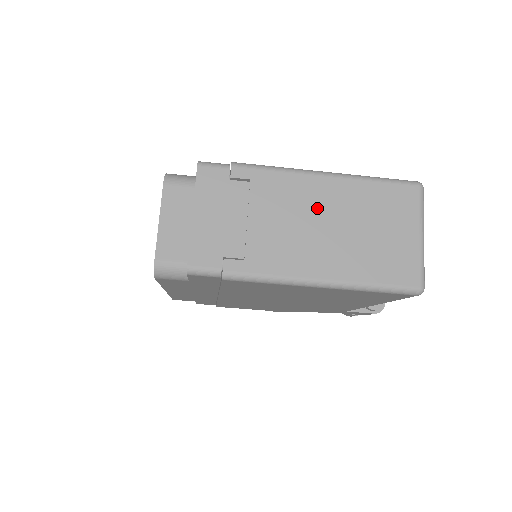
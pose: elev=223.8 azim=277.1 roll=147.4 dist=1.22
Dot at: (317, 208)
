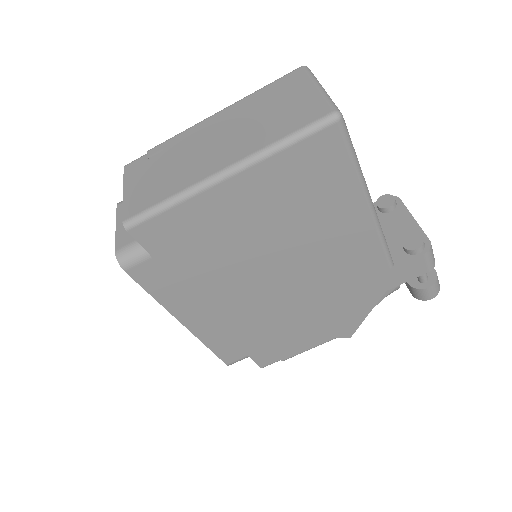
Dot at: (219, 129)
